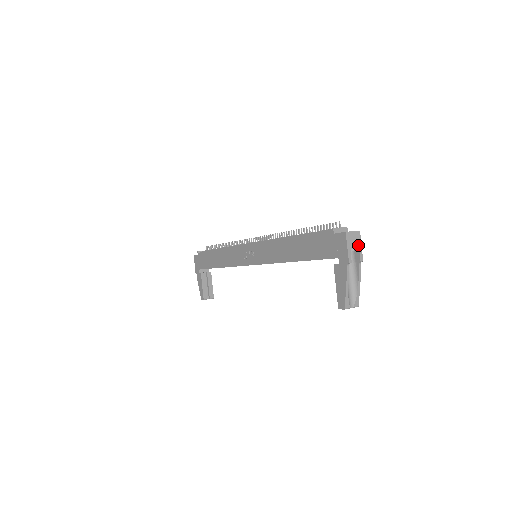
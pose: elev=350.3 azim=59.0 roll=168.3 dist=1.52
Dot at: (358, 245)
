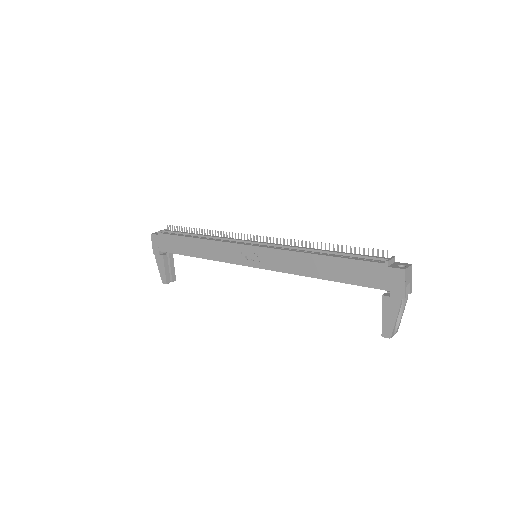
Dot at: (410, 279)
